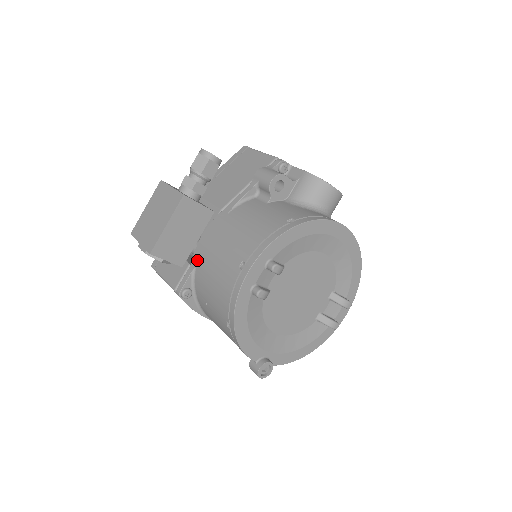
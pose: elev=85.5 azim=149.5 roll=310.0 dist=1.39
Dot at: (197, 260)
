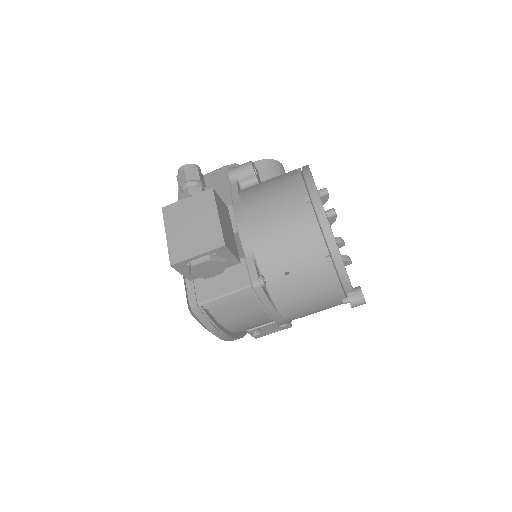
Dot at: (251, 244)
